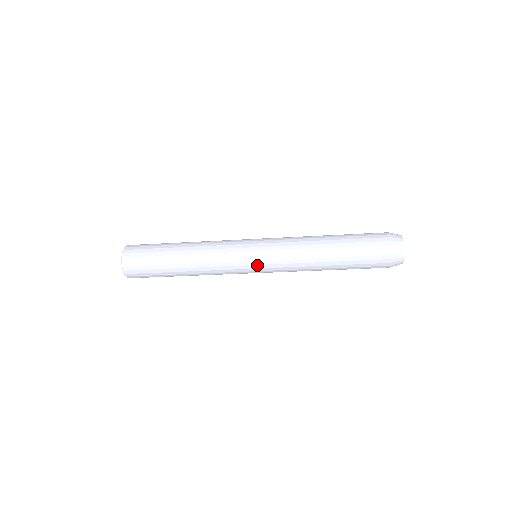
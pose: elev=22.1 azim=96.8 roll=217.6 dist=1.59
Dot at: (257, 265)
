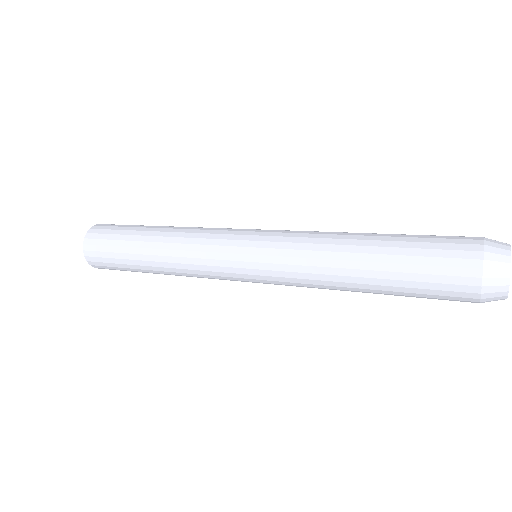
Dot at: (248, 269)
